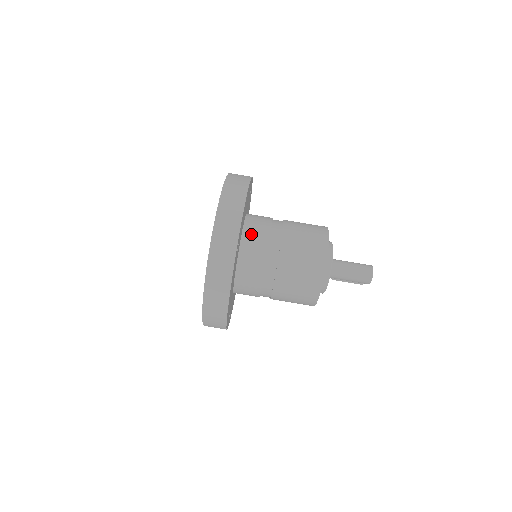
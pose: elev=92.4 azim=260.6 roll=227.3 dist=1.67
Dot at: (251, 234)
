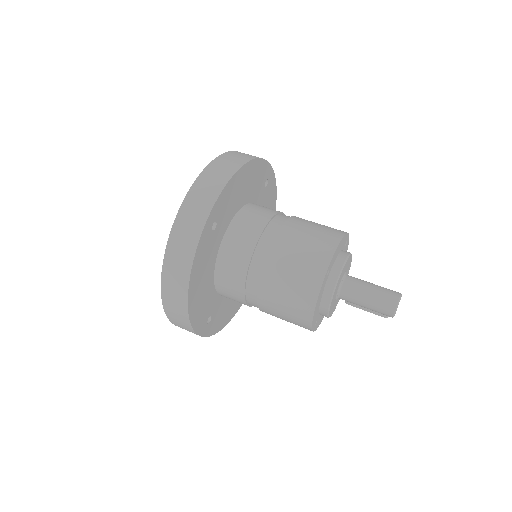
Dot at: (244, 220)
